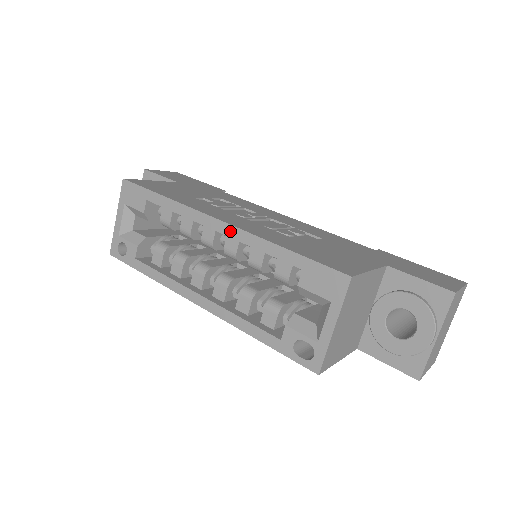
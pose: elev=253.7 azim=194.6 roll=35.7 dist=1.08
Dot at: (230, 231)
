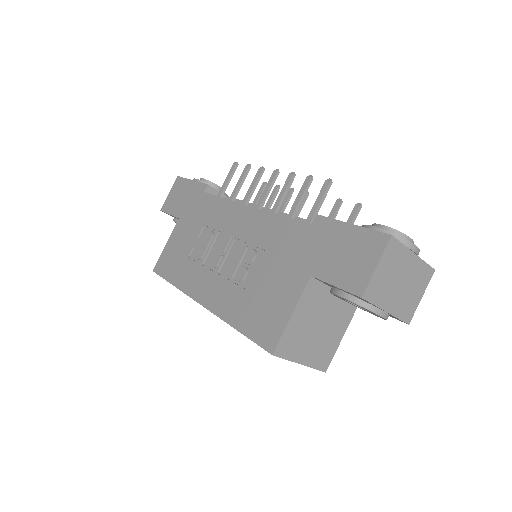
Dot at: occluded
